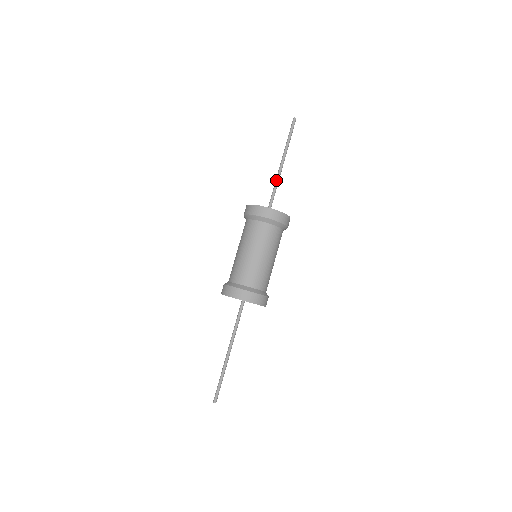
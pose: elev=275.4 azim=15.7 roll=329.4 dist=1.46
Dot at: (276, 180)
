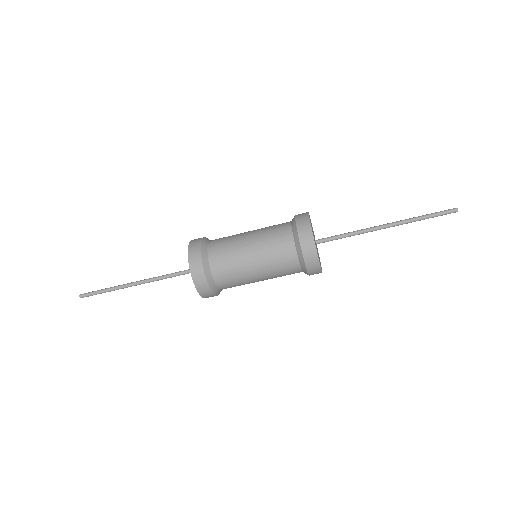
Dot at: (361, 230)
